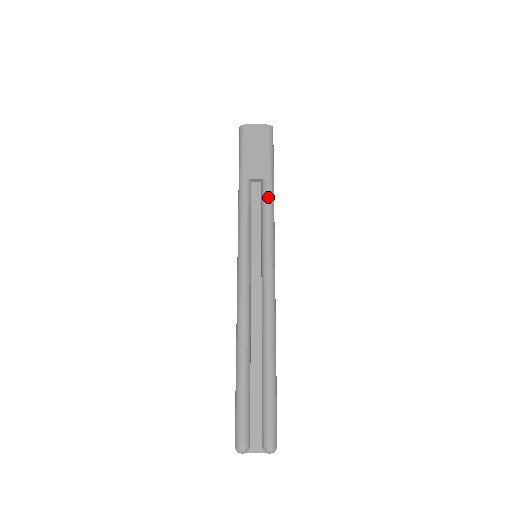
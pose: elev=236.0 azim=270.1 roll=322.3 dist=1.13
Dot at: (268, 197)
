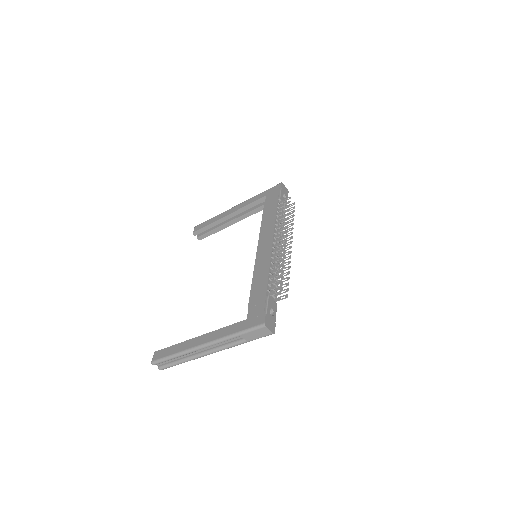
Dot at: (239, 344)
